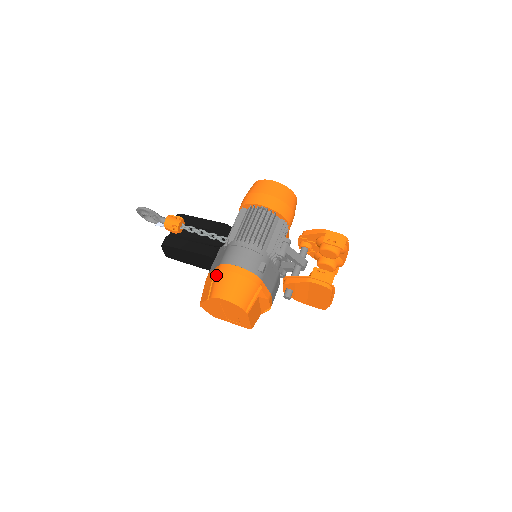
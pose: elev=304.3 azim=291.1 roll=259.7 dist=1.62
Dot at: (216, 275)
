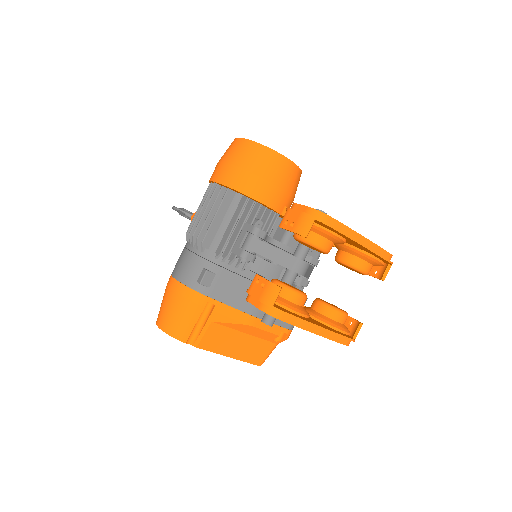
Dot at: occluded
